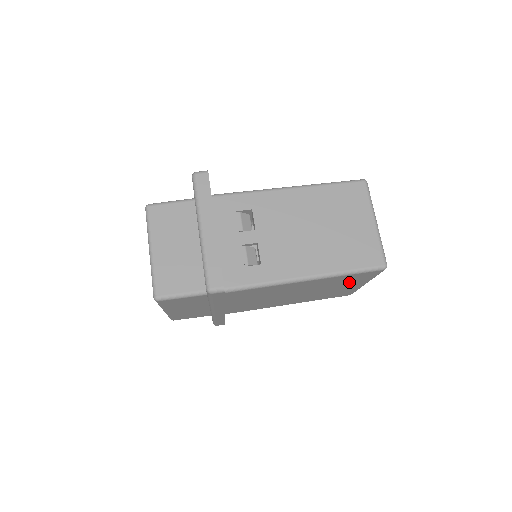
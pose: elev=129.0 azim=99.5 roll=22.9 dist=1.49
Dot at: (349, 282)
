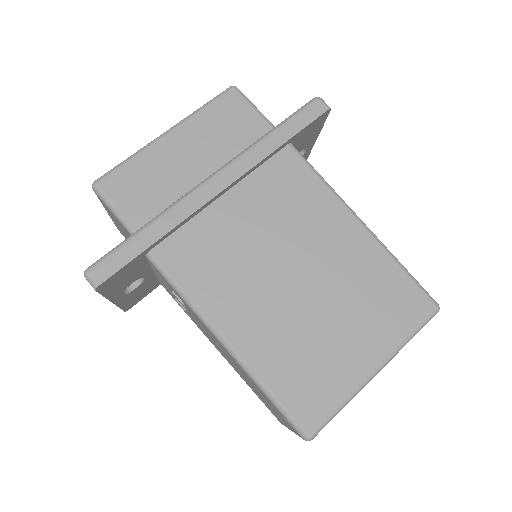
Dot at: occluded
